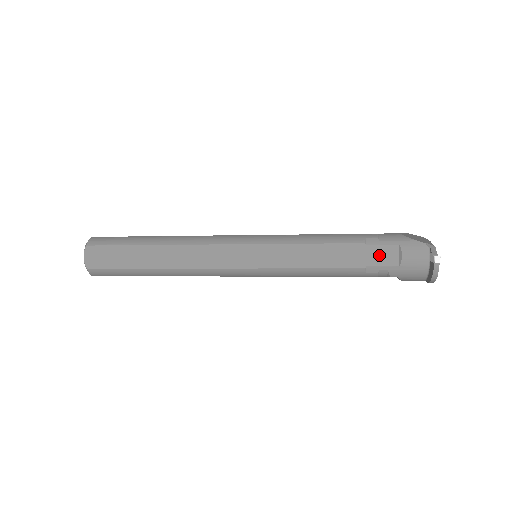
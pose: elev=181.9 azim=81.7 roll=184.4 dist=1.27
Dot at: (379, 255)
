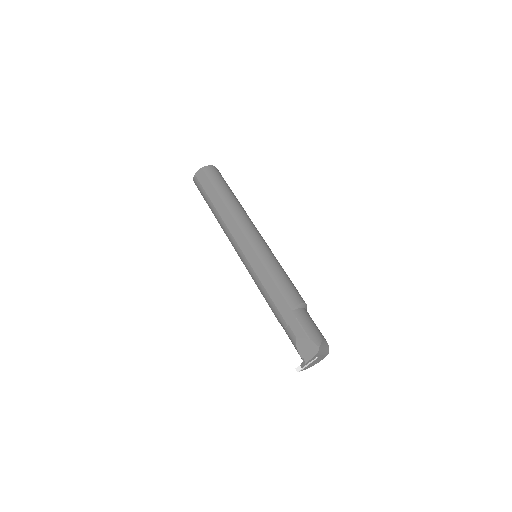
Dot at: occluded
